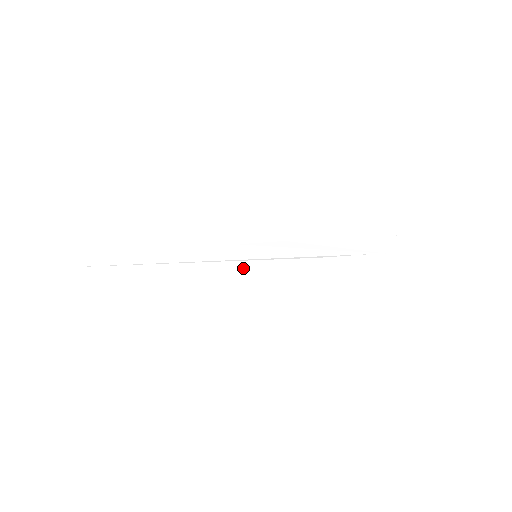
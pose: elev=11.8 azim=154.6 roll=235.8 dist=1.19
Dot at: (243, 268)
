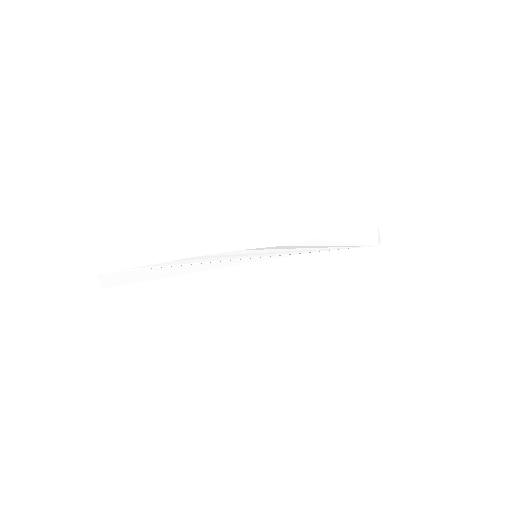
Dot at: (245, 264)
